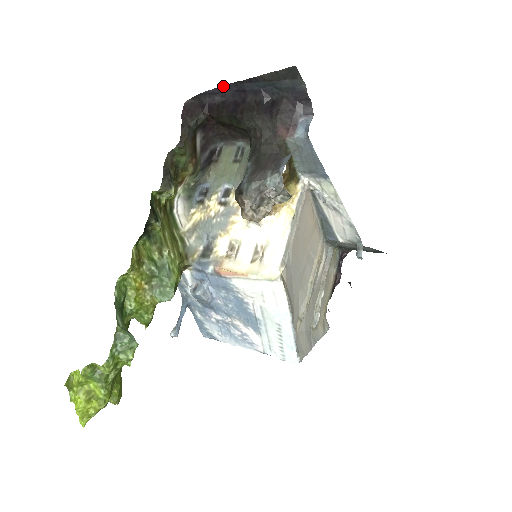
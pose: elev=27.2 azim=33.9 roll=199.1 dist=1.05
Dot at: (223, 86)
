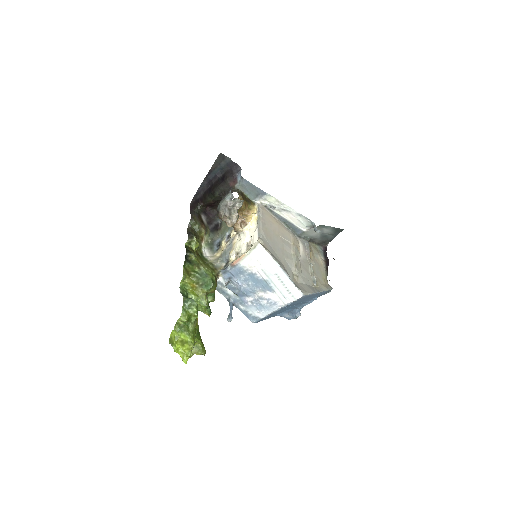
Dot at: (201, 185)
